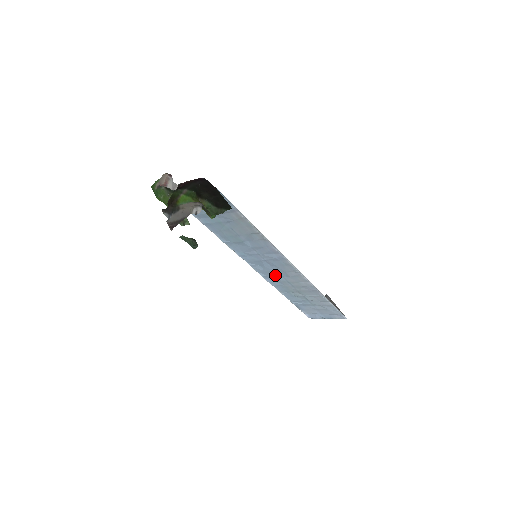
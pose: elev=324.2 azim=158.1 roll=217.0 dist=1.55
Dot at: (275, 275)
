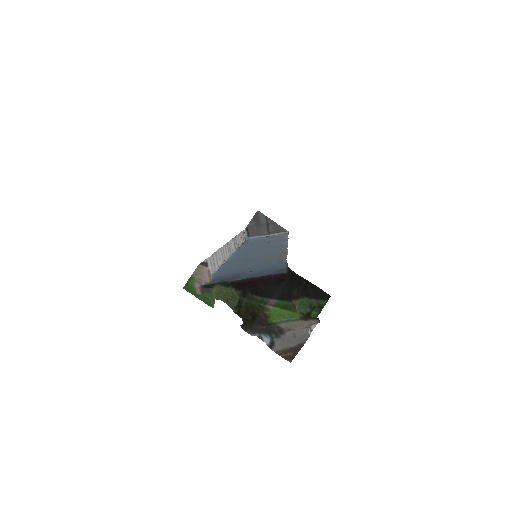
Dot at: (254, 248)
